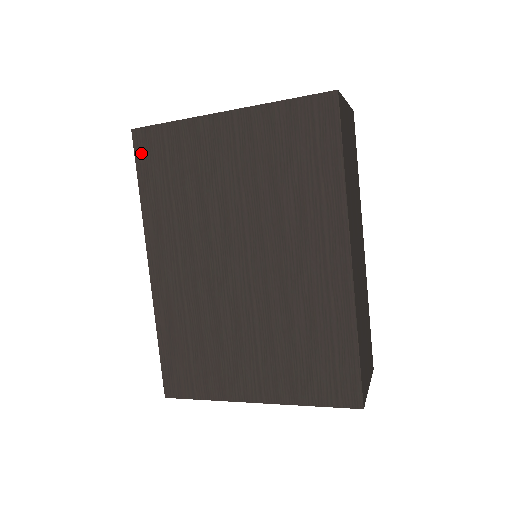
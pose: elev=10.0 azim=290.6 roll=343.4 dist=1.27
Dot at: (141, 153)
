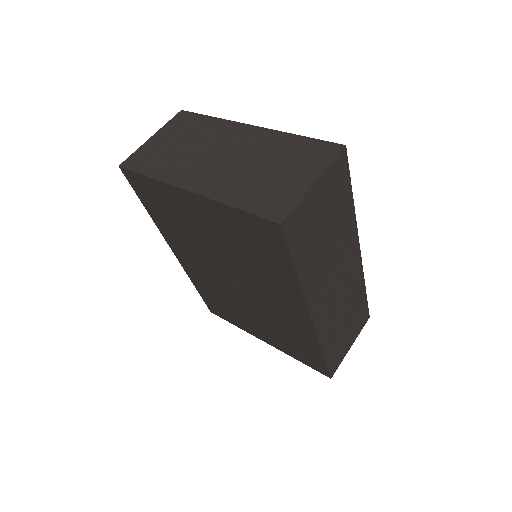
Dot at: (134, 186)
